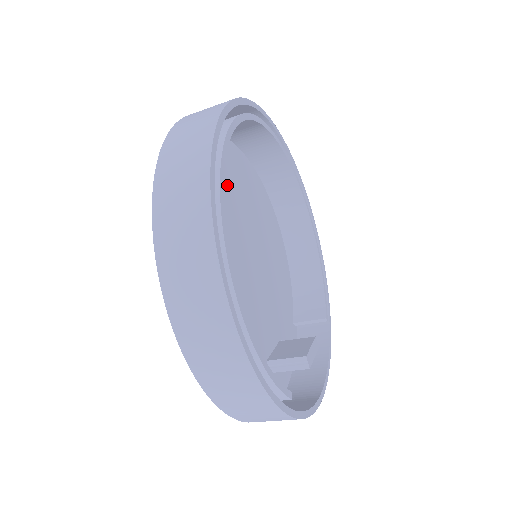
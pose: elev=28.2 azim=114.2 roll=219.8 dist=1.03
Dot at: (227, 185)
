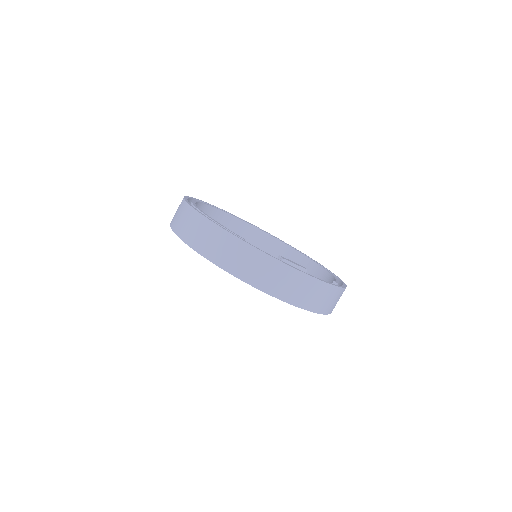
Dot at: occluded
